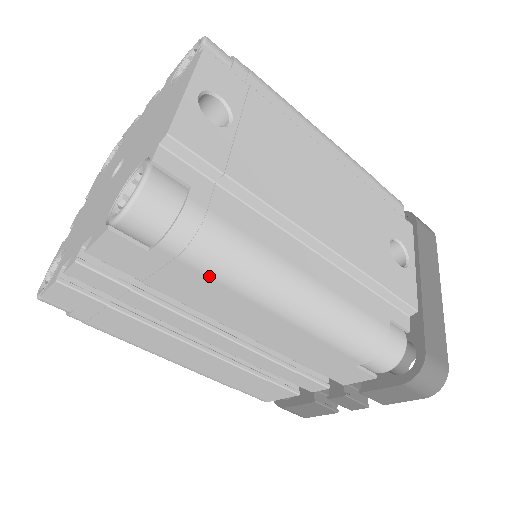
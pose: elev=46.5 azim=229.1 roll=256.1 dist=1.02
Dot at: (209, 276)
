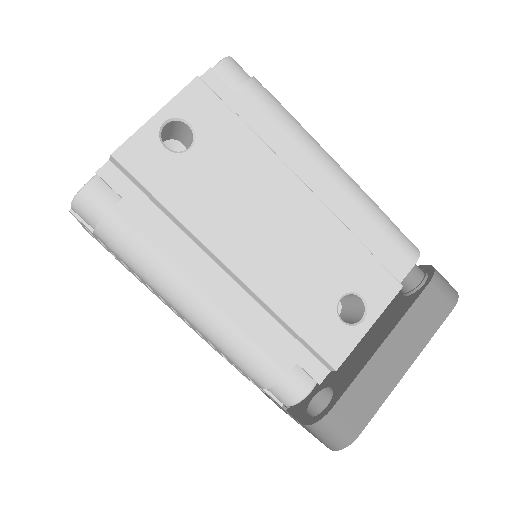
Dot at: (129, 267)
